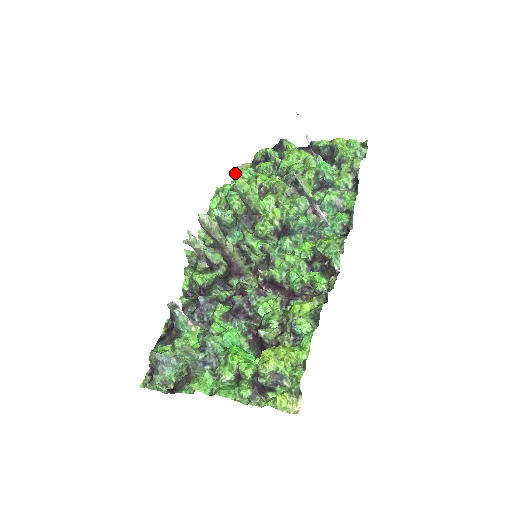
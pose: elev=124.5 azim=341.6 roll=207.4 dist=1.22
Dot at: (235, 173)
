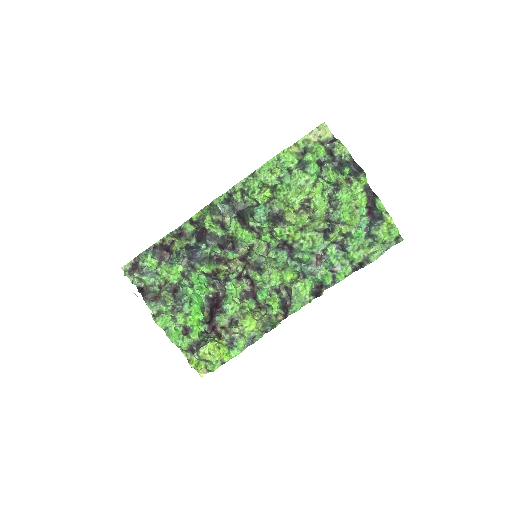
Dot at: (311, 131)
